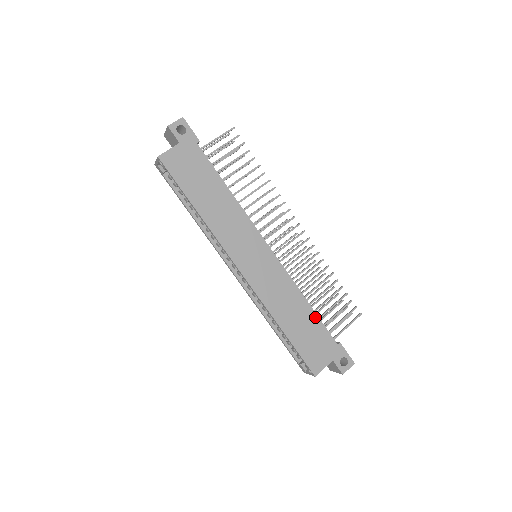
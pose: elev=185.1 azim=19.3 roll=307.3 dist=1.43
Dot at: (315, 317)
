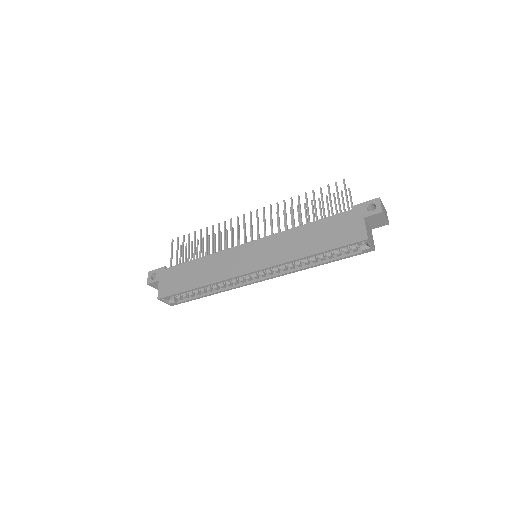
Dot at: (319, 222)
